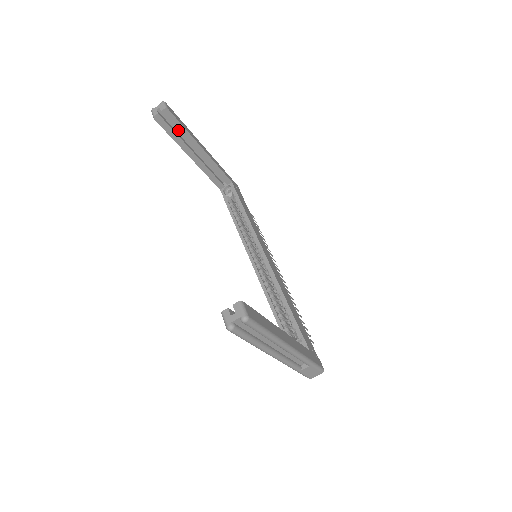
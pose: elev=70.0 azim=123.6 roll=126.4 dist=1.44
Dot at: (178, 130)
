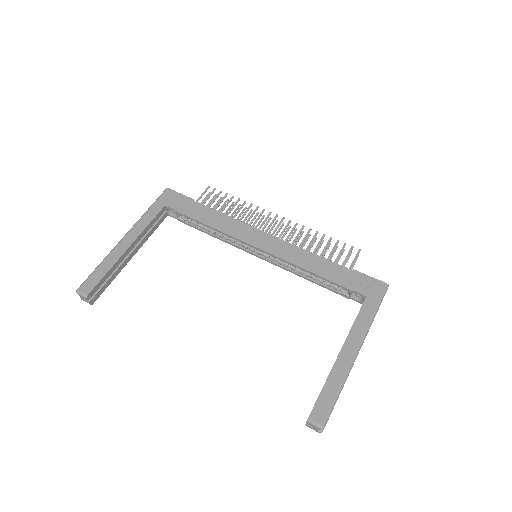
Dot at: (107, 278)
